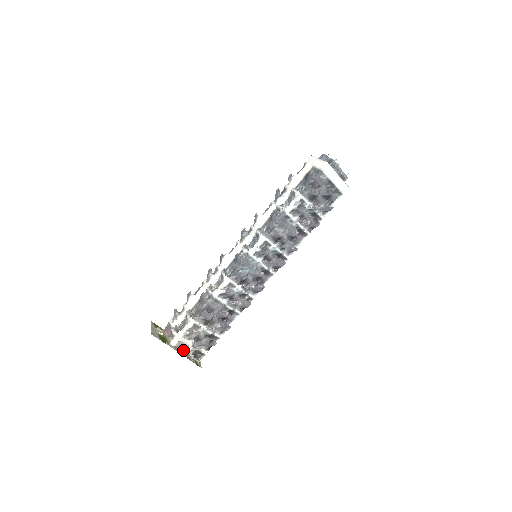
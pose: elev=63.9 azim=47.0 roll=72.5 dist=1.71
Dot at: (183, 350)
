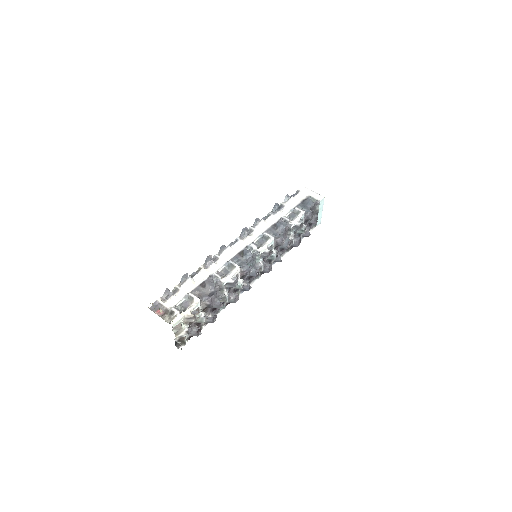
Dot at: (175, 334)
